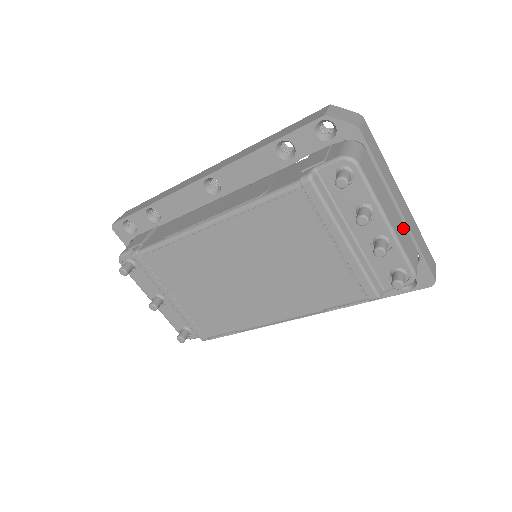
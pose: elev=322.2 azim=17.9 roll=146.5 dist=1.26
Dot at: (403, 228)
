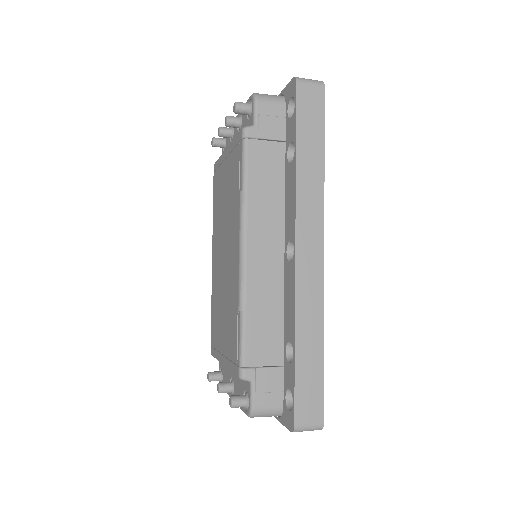
Dot at: occluded
